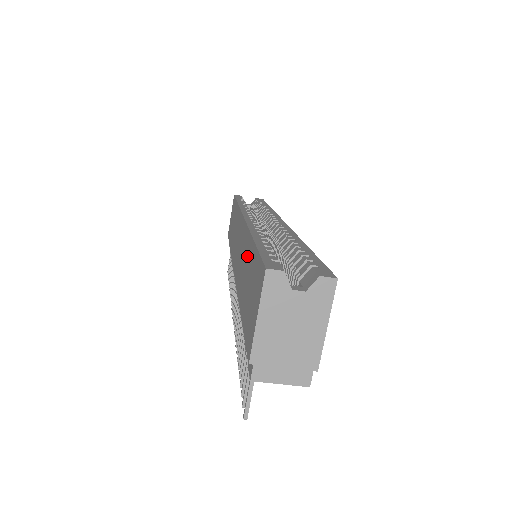
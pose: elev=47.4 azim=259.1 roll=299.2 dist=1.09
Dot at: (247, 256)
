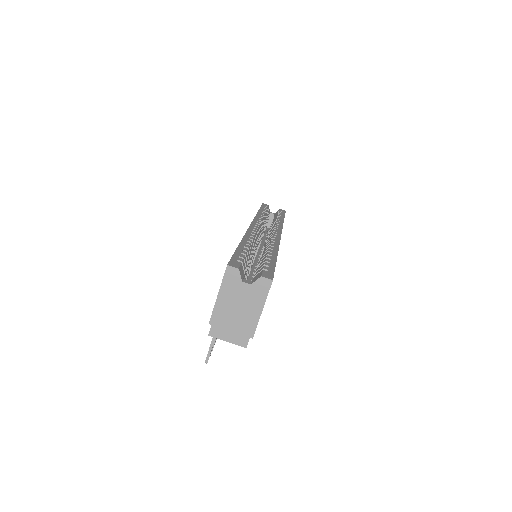
Dot at: occluded
